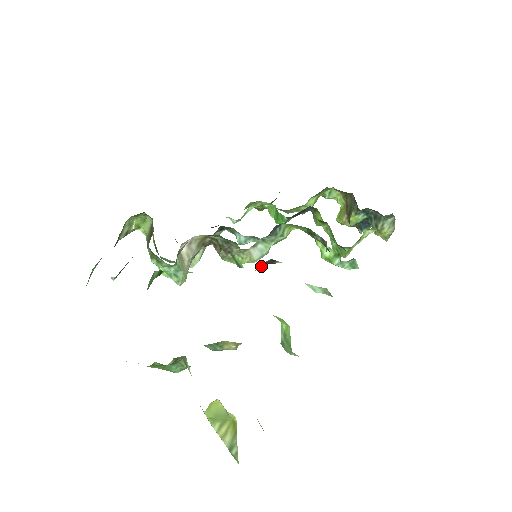
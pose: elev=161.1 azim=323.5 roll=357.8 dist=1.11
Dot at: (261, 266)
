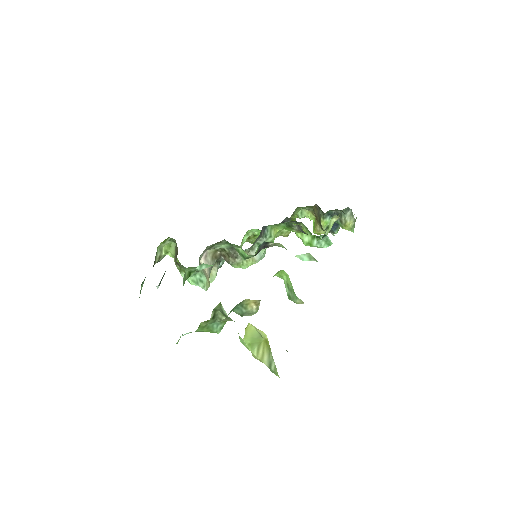
Dot at: (259, 250)
